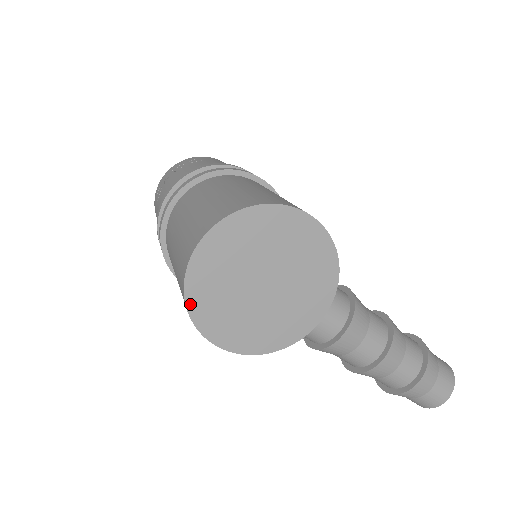
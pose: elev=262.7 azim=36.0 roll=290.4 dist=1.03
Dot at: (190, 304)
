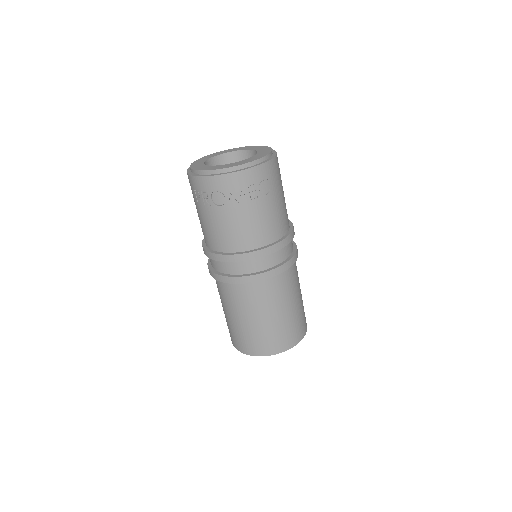
Dot at: (241, 350)
